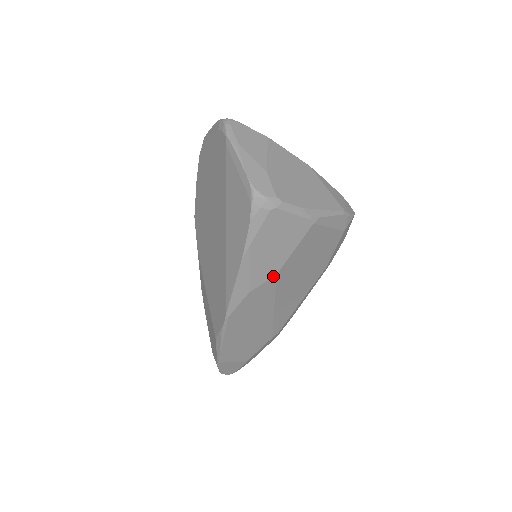
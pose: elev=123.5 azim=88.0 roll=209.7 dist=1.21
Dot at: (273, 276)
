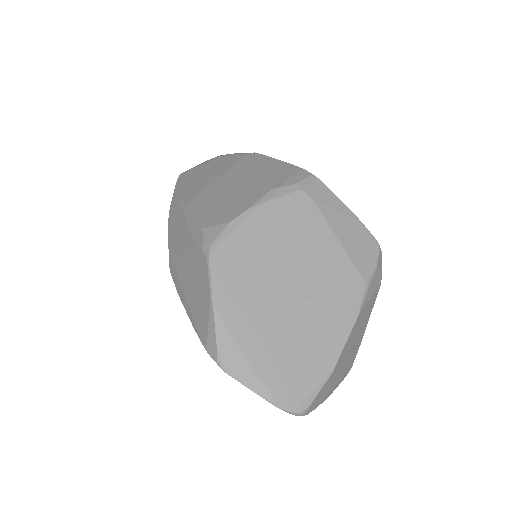
Dot at: occluded
